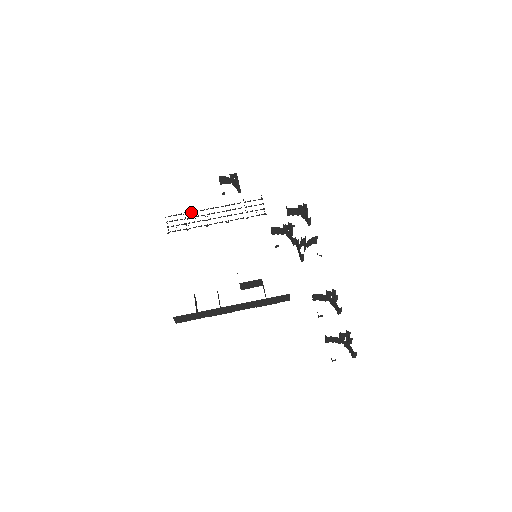
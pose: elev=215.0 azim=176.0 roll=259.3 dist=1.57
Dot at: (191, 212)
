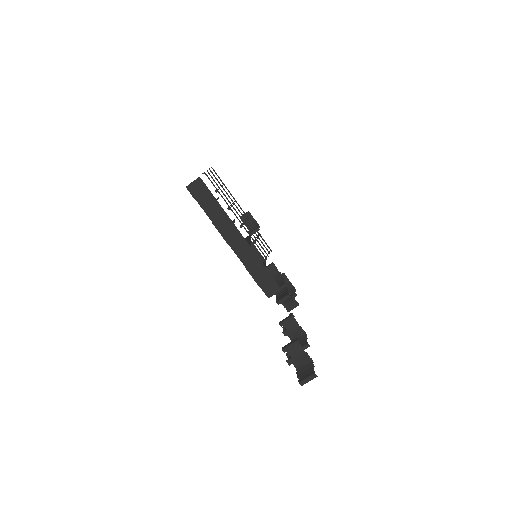
Dot at: (228, 190)
